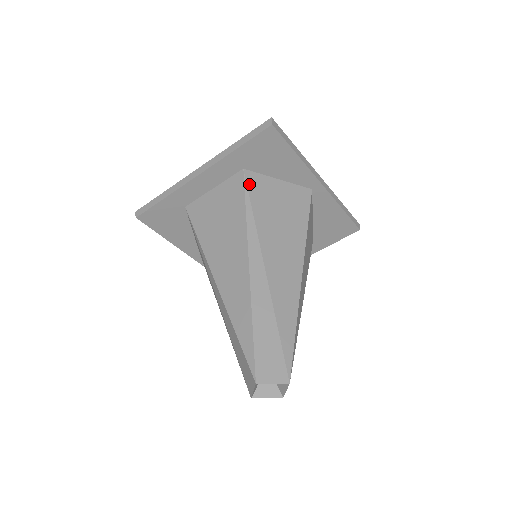
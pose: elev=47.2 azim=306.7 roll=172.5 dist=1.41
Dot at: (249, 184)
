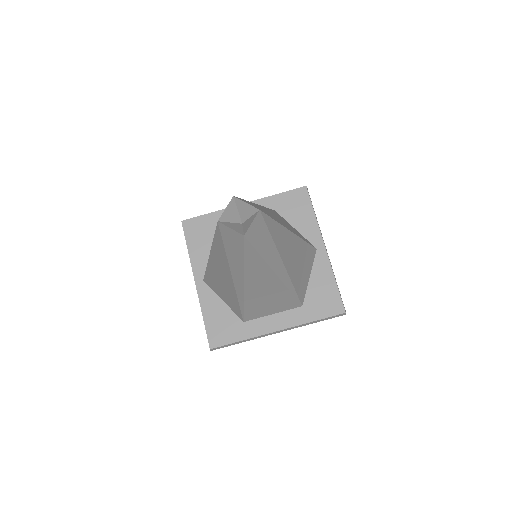
Dot at: (276, 212)
